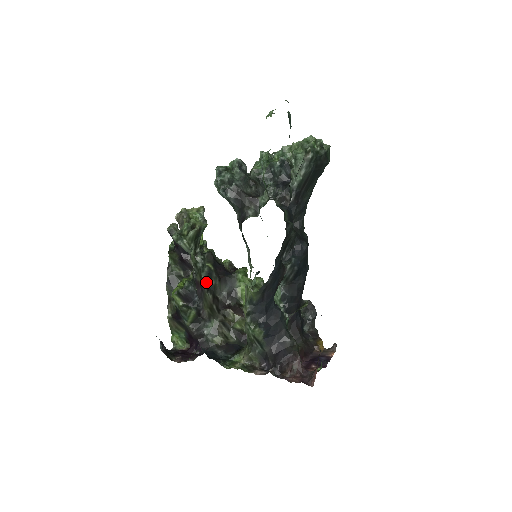
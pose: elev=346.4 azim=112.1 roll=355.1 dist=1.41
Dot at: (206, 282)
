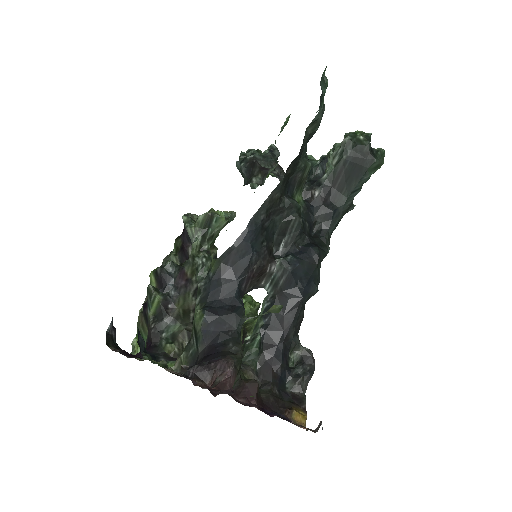
Dot at: occluded
